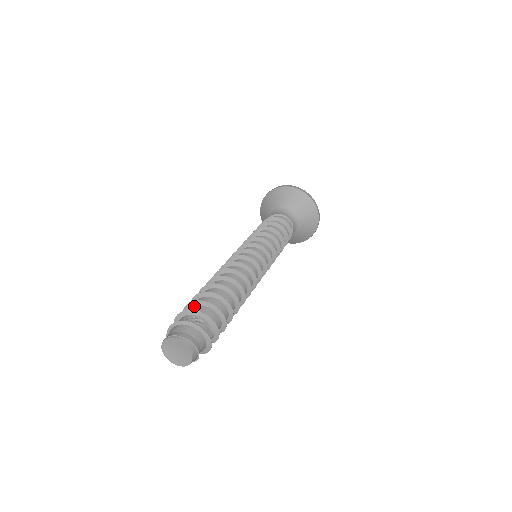
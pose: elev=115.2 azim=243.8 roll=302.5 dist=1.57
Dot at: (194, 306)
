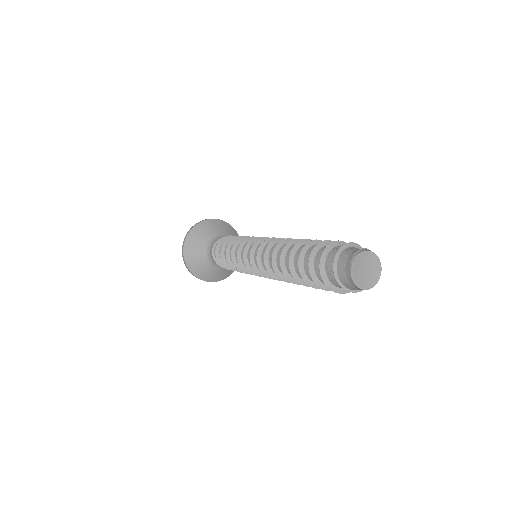
Dot at: (317, 253)
